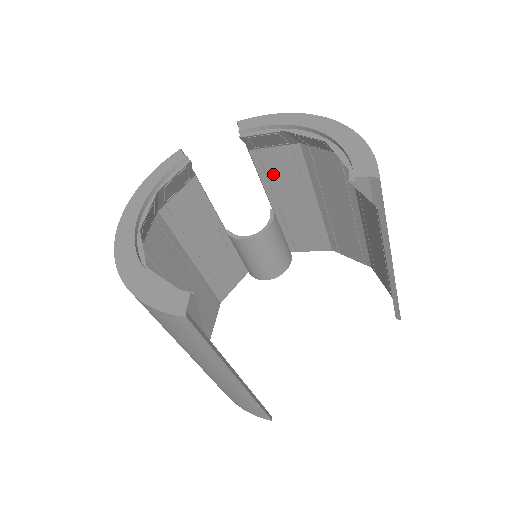
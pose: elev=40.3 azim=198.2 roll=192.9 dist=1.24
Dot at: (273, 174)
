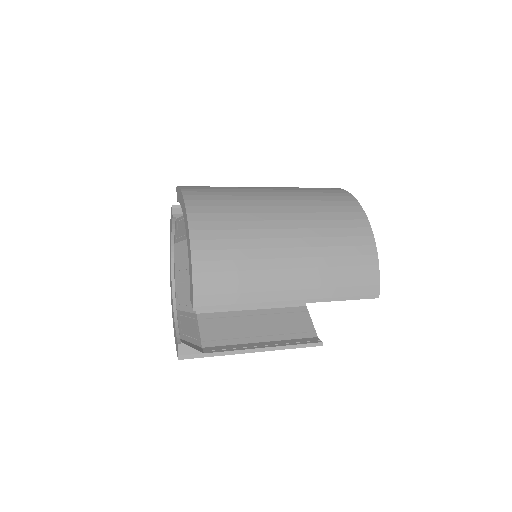
Dot at: occluded
